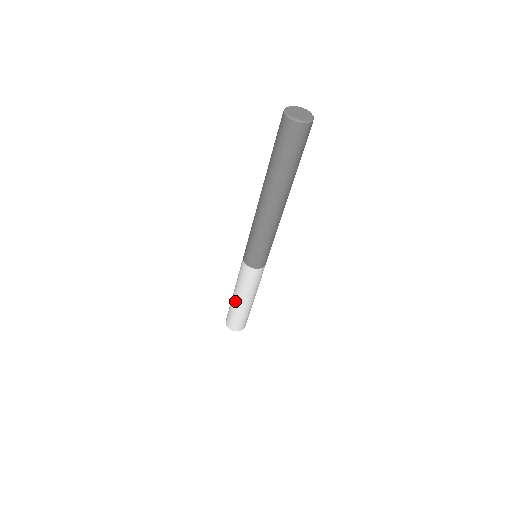
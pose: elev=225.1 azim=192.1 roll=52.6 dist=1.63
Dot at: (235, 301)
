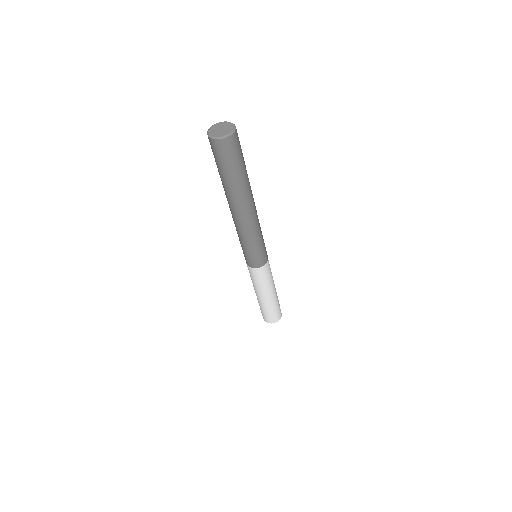
Dot at: (259, 299)
